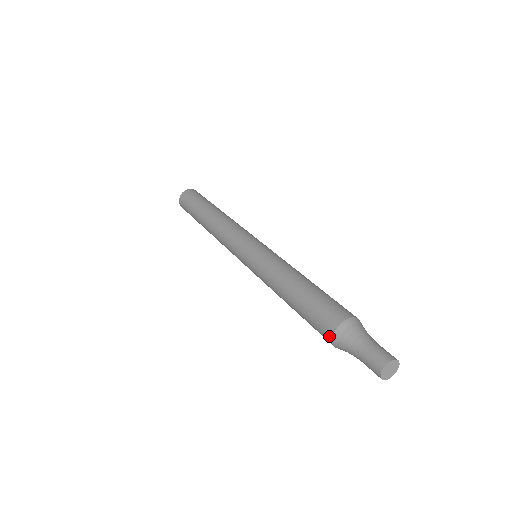
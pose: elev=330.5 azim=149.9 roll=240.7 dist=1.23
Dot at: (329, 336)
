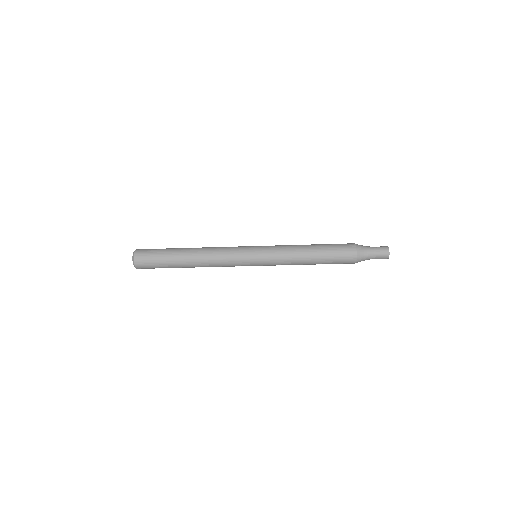
Dot at: (354, 248)
